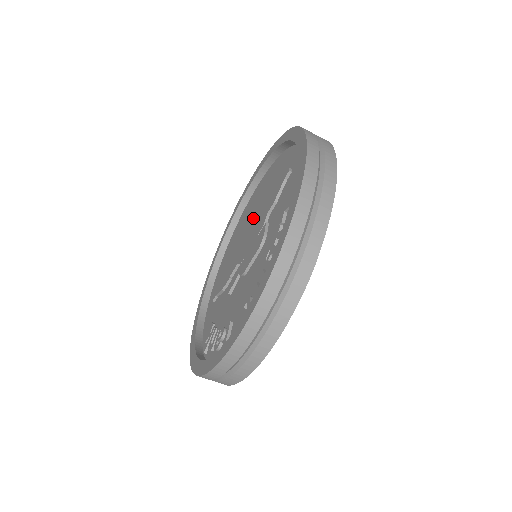
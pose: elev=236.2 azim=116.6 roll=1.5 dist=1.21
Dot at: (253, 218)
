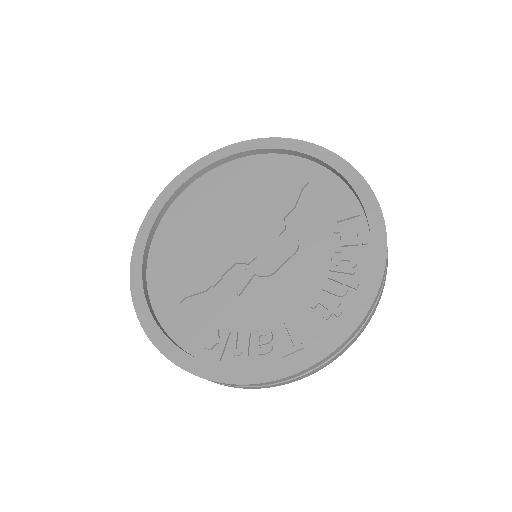
Dot at: (239, 216)
